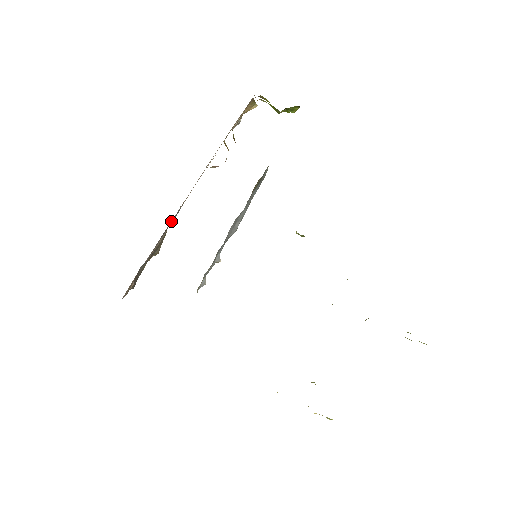
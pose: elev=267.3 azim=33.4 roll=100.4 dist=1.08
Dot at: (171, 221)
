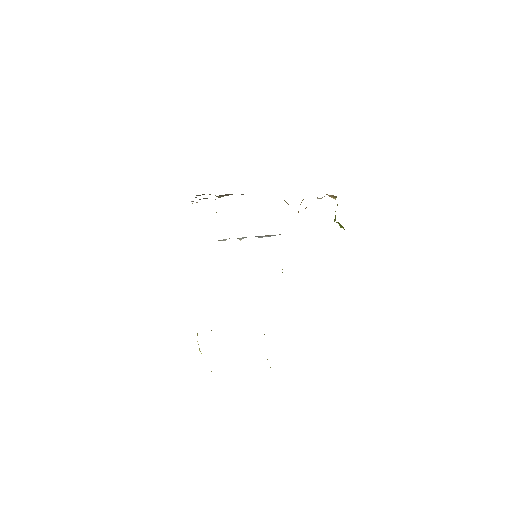
Dot at: (242, 194)
